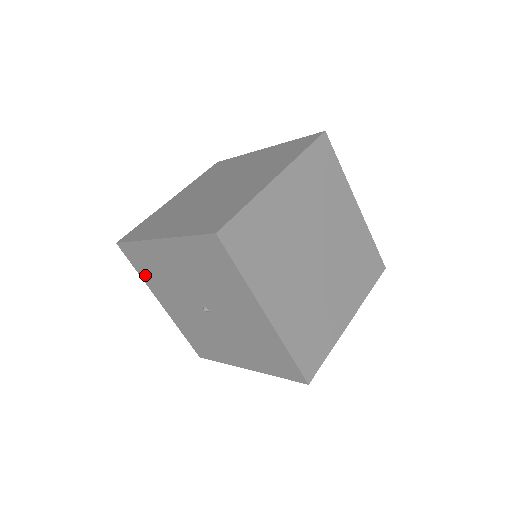
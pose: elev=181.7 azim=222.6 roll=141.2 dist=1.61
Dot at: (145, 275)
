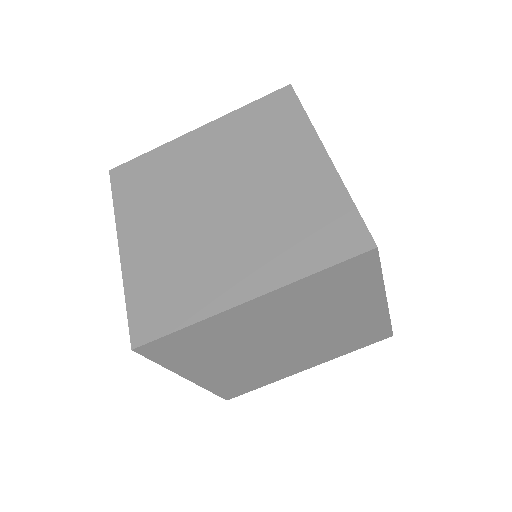
Dot at: occluded
